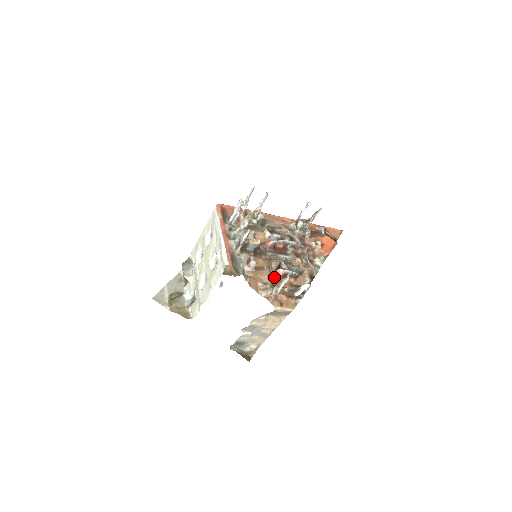
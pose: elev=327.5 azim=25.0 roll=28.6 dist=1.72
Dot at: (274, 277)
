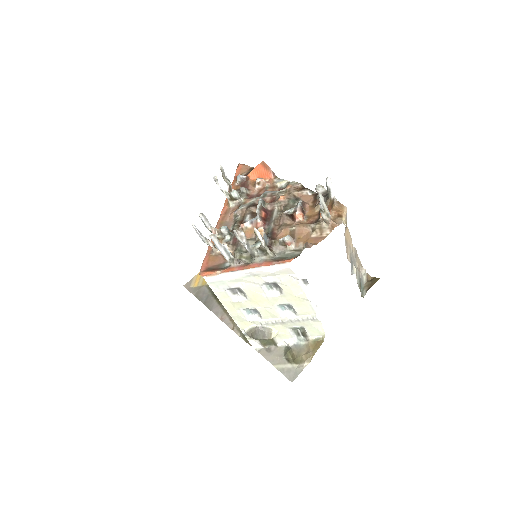
Dot at: (304, 222)
